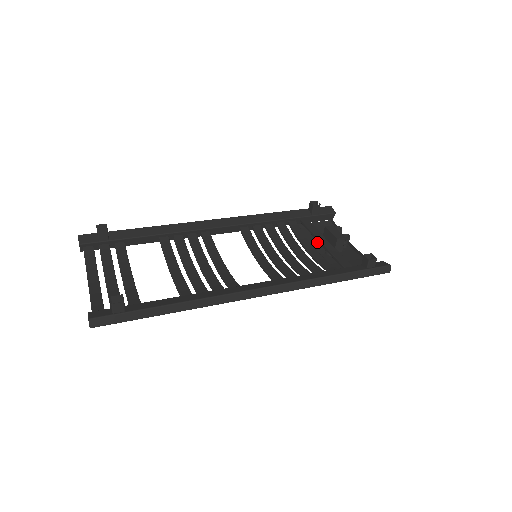
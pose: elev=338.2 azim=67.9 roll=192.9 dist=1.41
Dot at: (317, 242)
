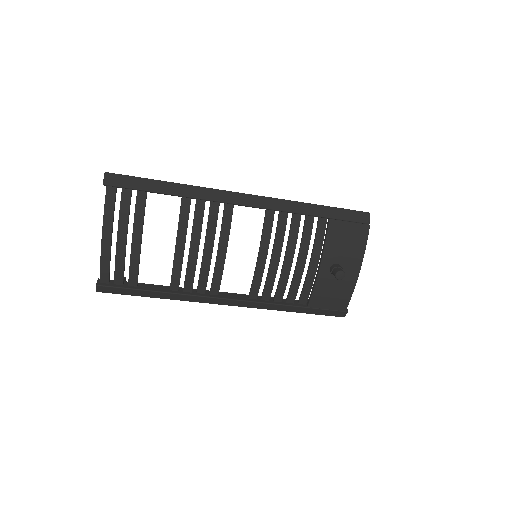
Dot at: (326, 285)
